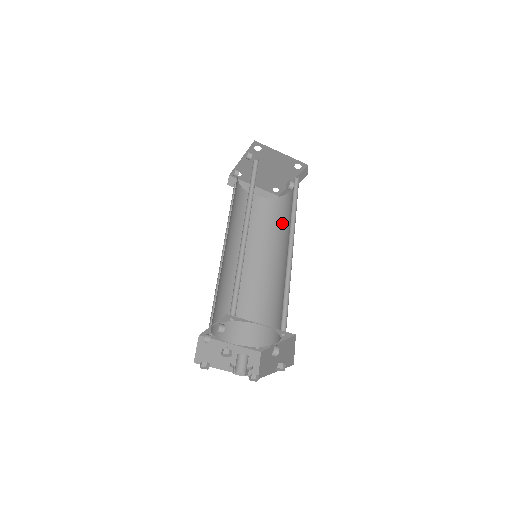
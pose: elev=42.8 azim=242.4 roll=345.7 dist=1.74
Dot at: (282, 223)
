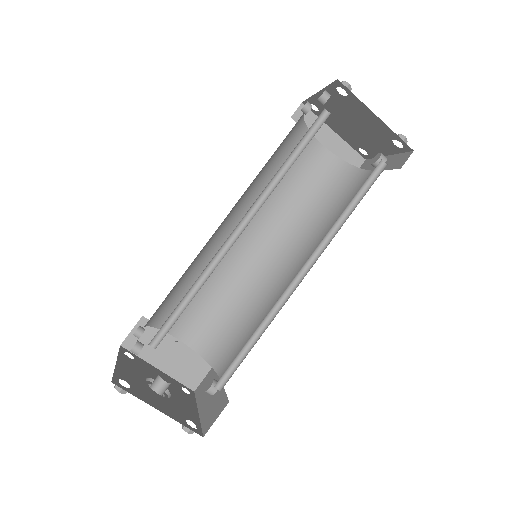
Dot at: (333, 214)
